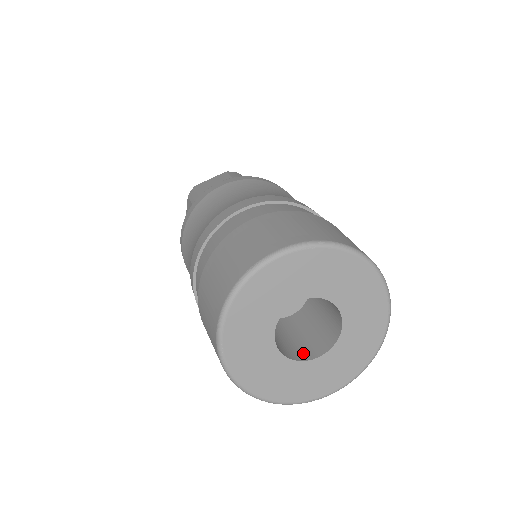
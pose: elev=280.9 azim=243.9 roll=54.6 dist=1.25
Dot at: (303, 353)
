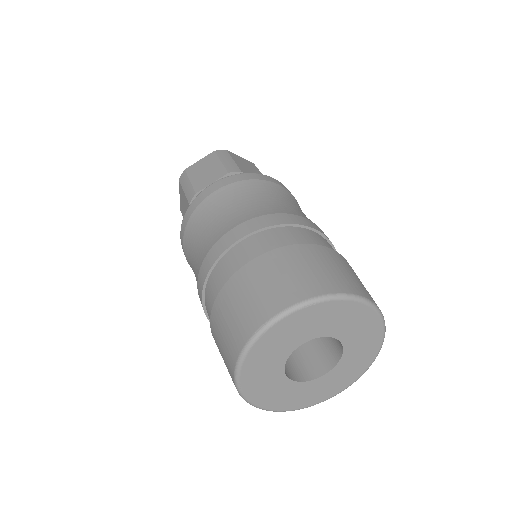
Dot at: (309, 371)
